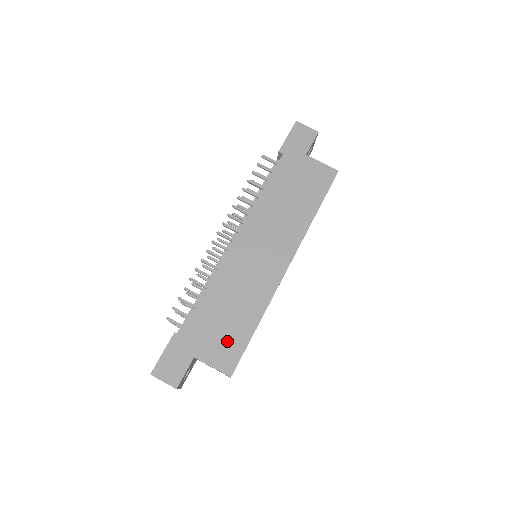
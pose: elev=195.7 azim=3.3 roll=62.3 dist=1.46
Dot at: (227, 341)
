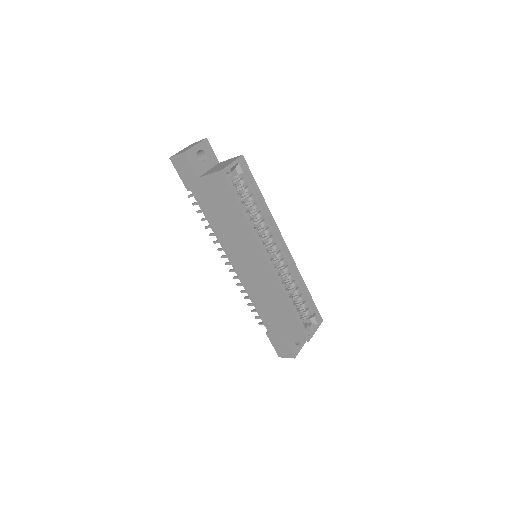
Dot at: (288, 325)
